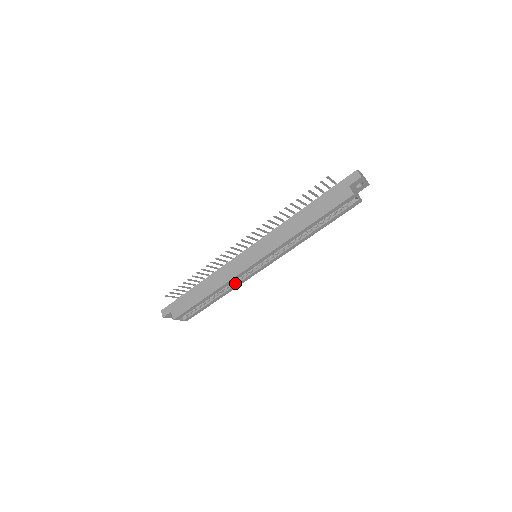
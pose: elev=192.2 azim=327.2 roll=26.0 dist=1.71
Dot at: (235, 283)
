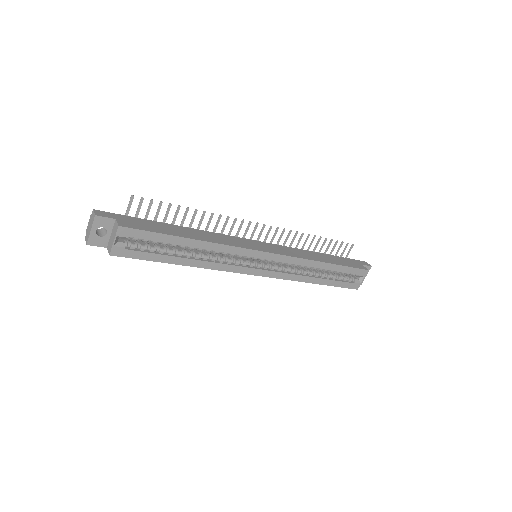
Dot at: (218, 261)
